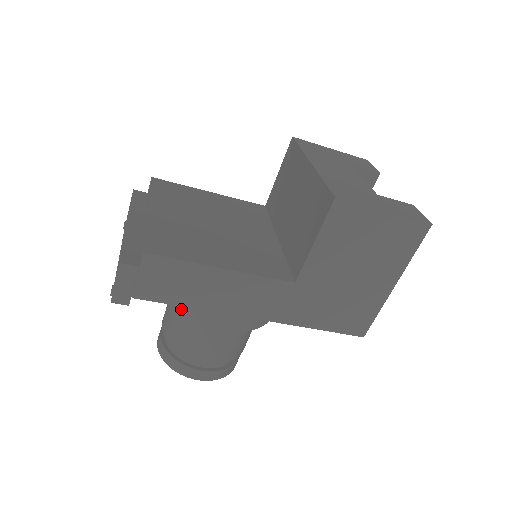
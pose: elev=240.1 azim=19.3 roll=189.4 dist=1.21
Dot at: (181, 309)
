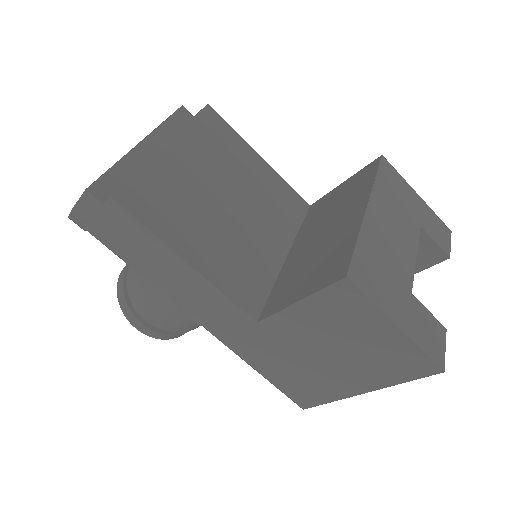
Dot at: occluded
